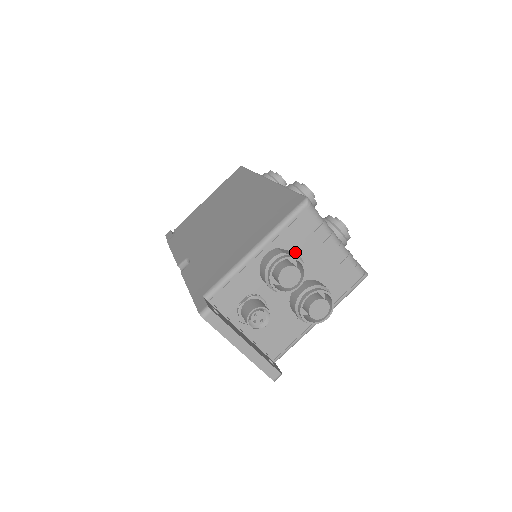
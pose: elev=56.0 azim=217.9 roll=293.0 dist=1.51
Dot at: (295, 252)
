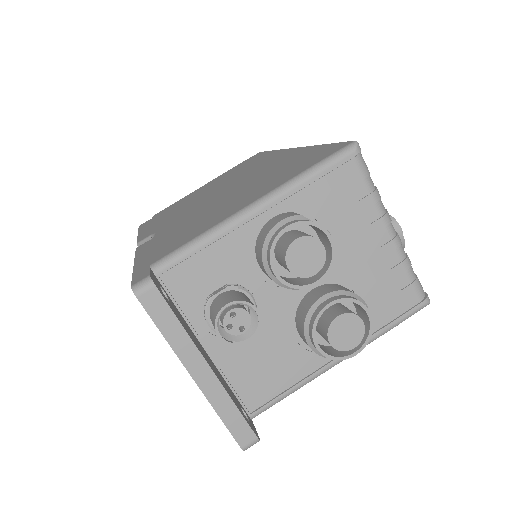
Dot at: occluded
